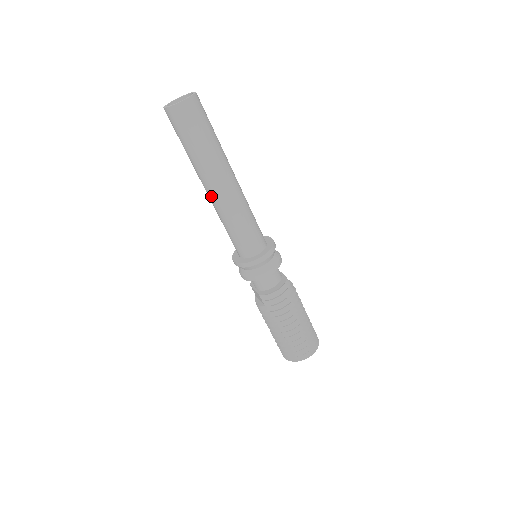
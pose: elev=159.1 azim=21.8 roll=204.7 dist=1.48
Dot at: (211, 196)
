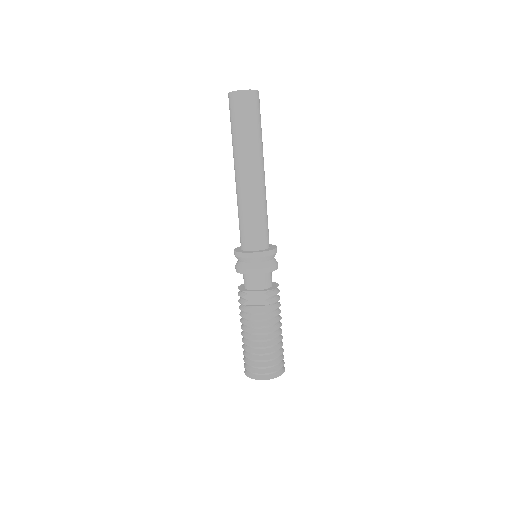
Dot at: (253, 180)
